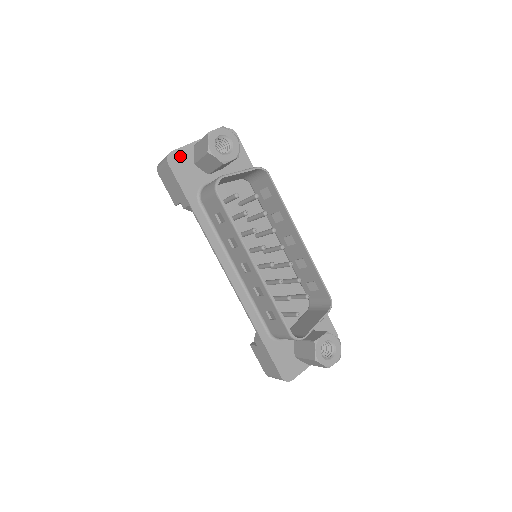
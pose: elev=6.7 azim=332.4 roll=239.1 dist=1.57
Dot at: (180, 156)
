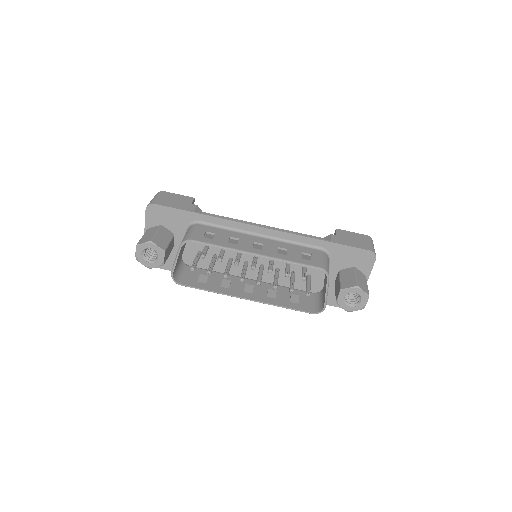
Dot at: occluded
